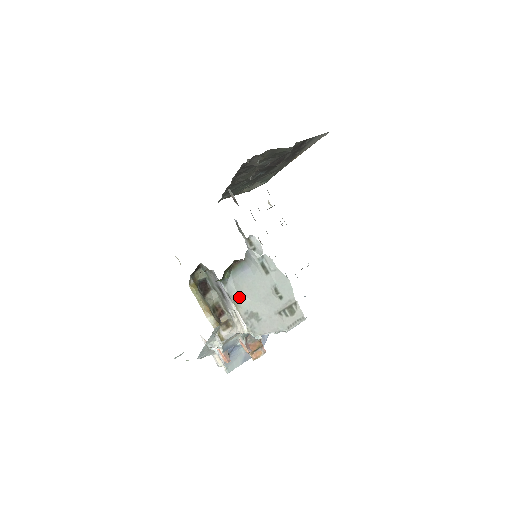
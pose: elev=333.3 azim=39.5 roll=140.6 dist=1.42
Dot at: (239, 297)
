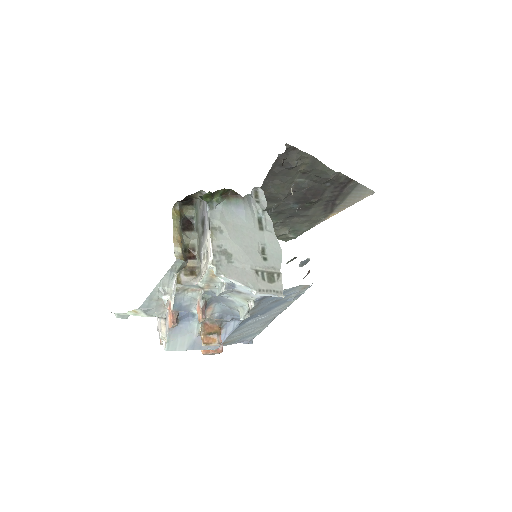
Dot at: (219, 229)
